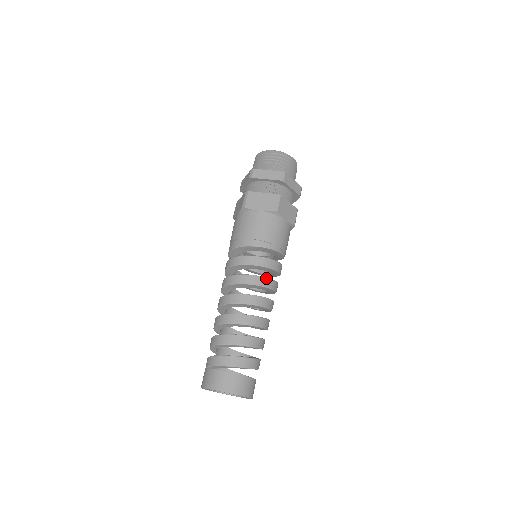
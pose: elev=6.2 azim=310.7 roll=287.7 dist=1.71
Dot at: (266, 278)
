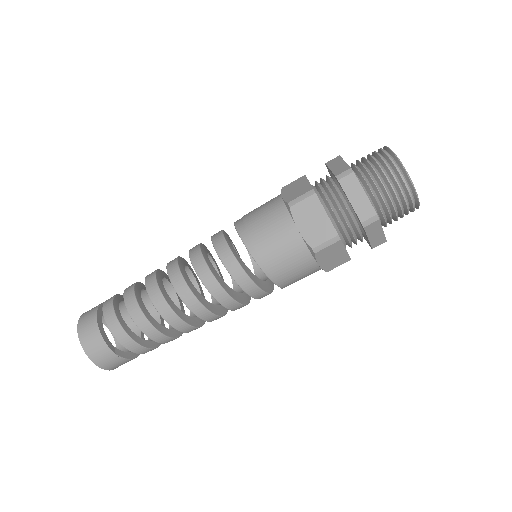
Dot at: (207, 266)
